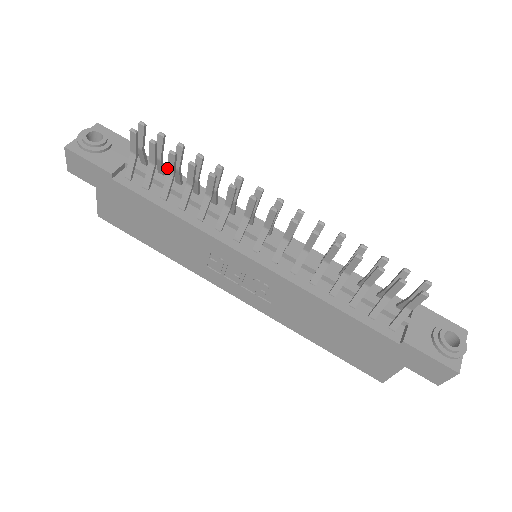
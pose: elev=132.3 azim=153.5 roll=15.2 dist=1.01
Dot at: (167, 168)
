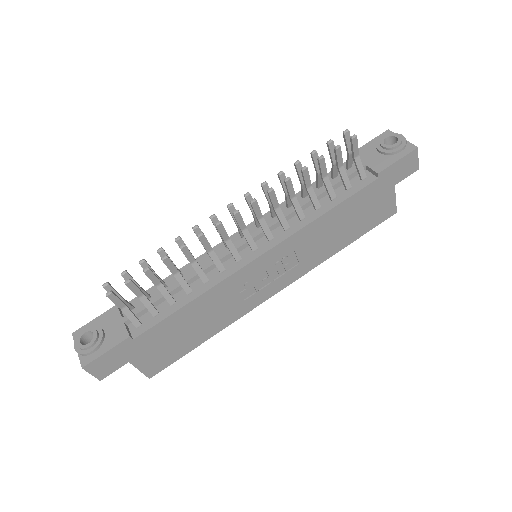
Dot at: occluded
